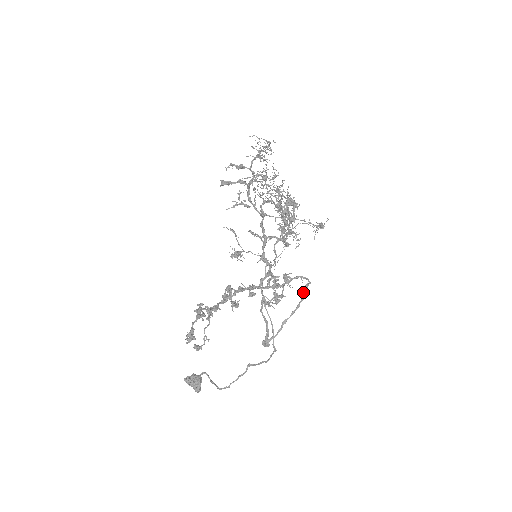
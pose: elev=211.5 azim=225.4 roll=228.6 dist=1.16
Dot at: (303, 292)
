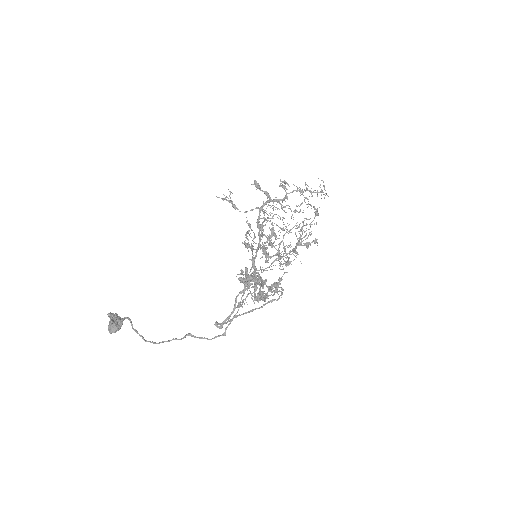
Dot at: (267, 303)
